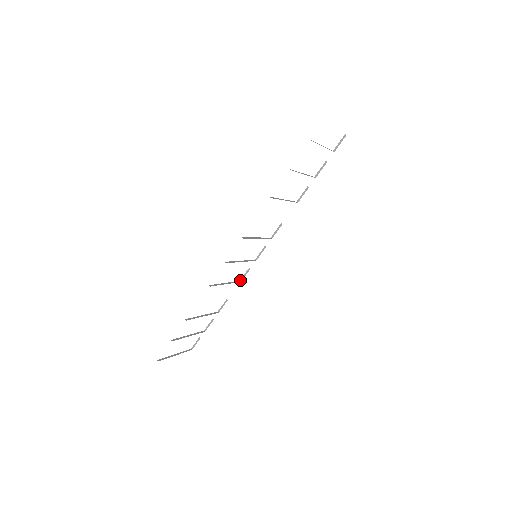
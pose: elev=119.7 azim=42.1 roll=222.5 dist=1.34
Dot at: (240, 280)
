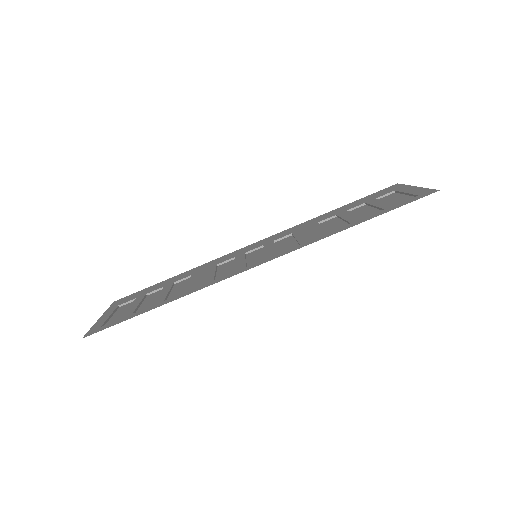
Dot at: (218, 264)
